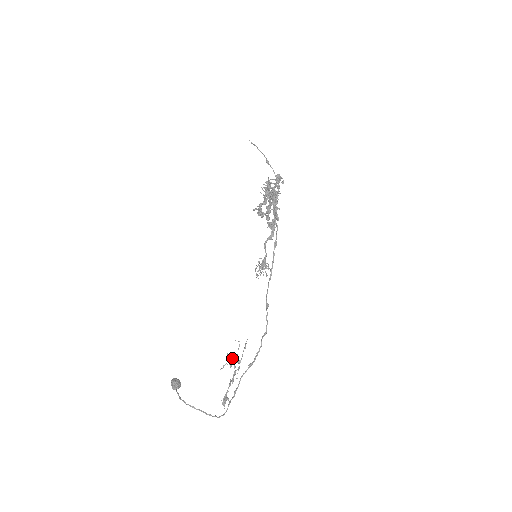
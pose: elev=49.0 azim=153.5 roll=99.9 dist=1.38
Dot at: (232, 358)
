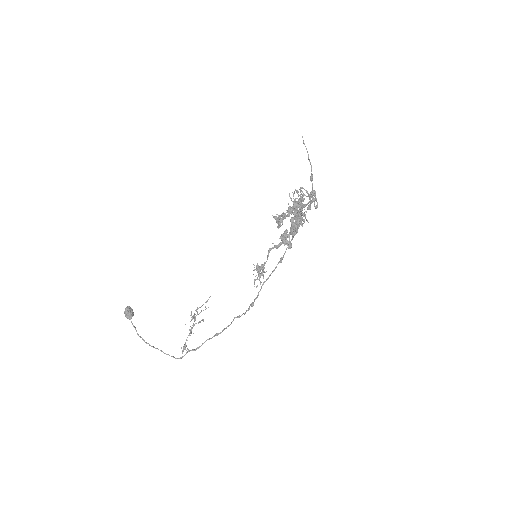
Dot at: occluded
